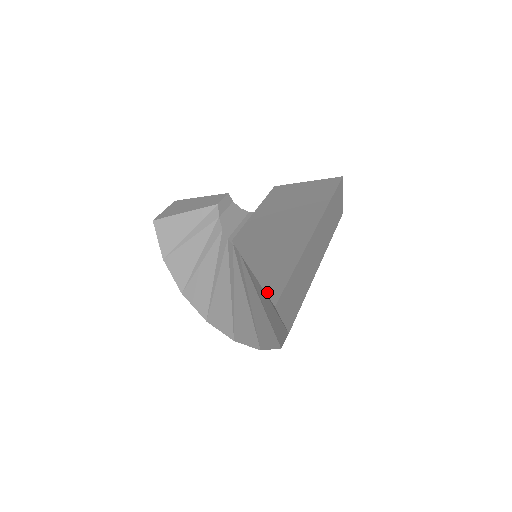
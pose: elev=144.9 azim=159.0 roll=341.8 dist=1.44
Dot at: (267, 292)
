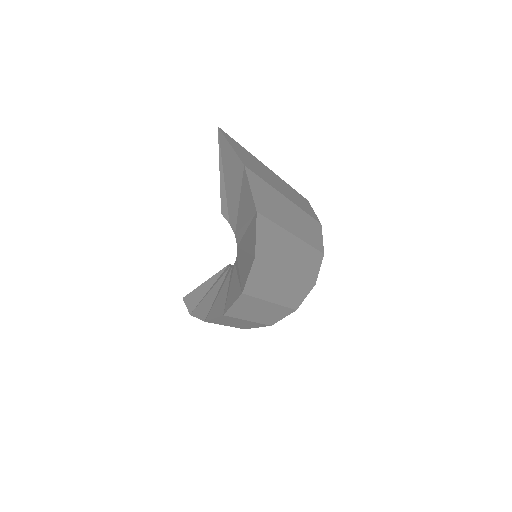
Dot at: (219, 142)
